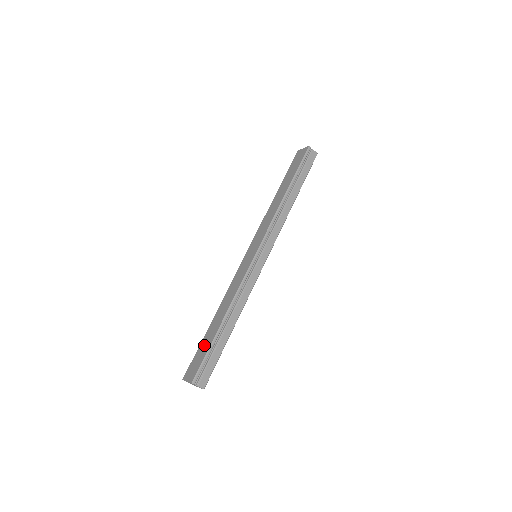
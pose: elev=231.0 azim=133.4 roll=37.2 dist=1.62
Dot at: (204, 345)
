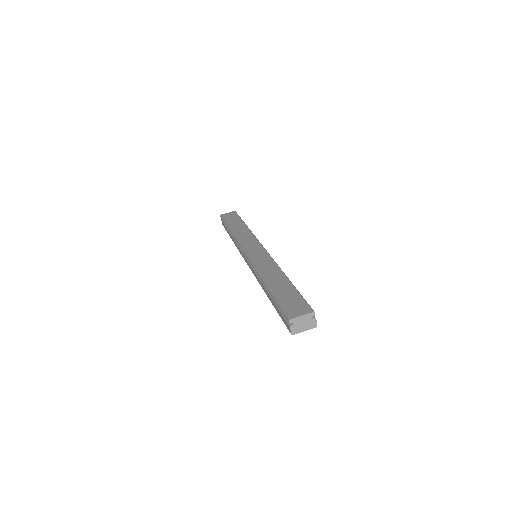
Dot at: (286, 294)
